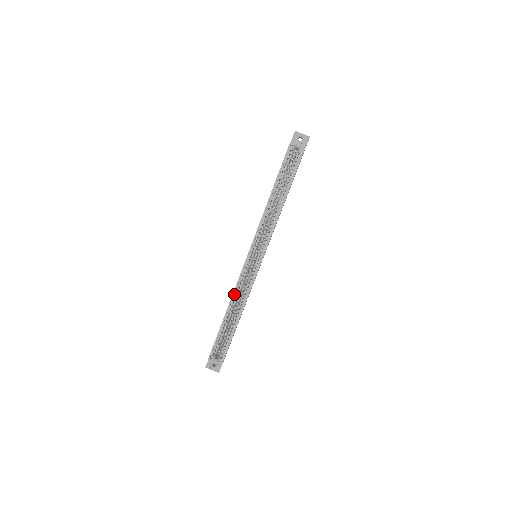
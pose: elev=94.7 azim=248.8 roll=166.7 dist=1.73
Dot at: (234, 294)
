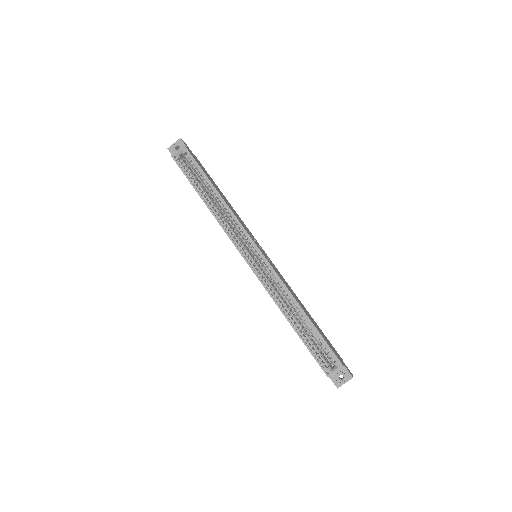
Dot at: (275, 299)
